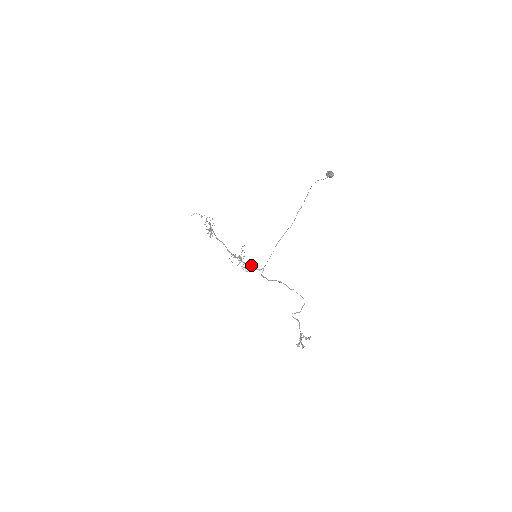
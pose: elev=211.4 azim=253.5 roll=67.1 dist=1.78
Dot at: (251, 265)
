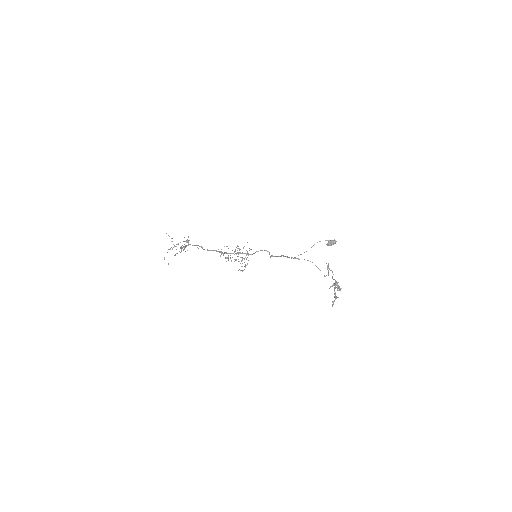
Dot at: occluded
